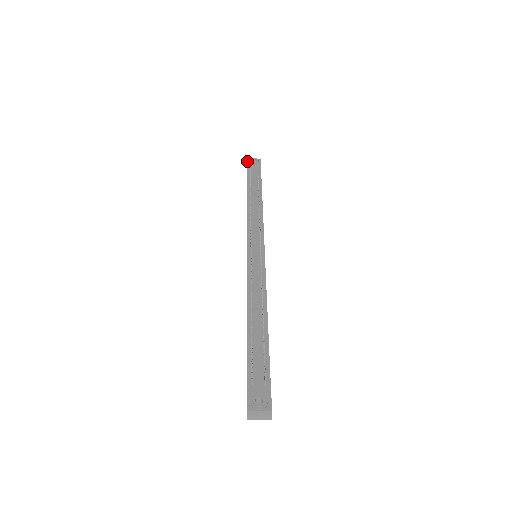
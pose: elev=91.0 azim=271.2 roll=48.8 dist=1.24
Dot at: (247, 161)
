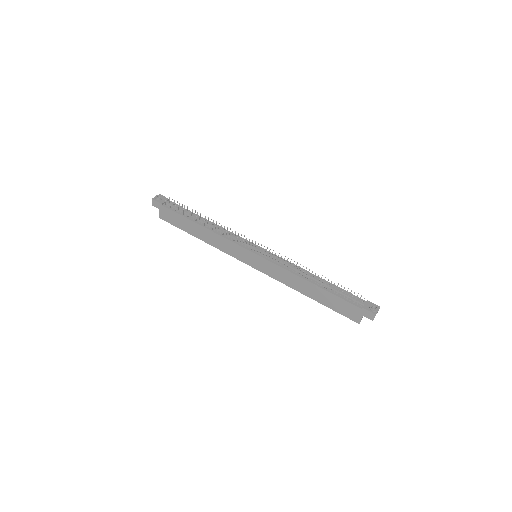
Dot at: (155, 200)
